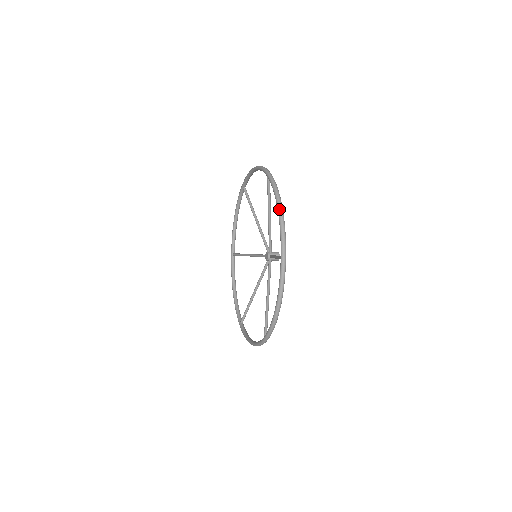
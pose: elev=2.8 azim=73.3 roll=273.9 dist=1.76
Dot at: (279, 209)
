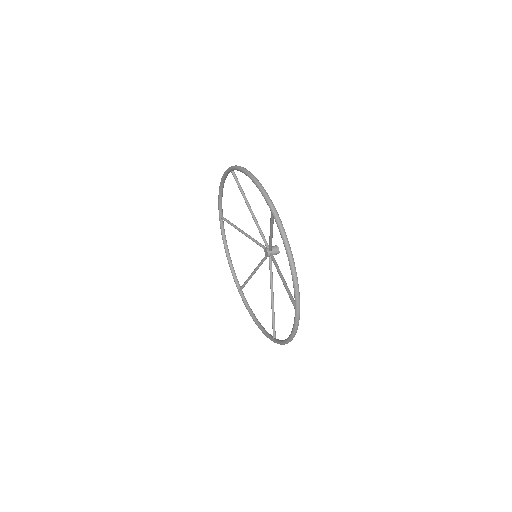
Dot at: (292, 267)
